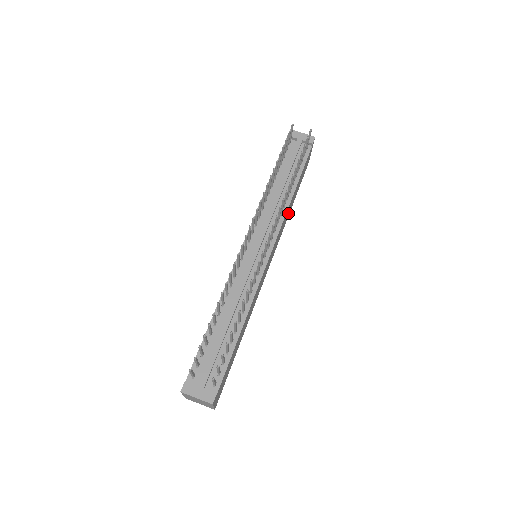
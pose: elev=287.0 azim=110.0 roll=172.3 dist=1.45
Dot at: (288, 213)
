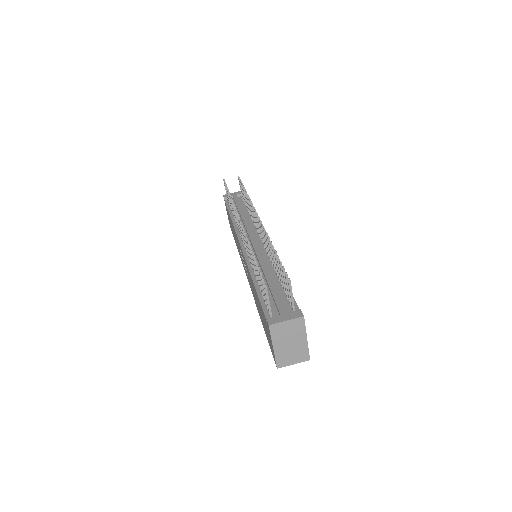
Dot at: occluded
